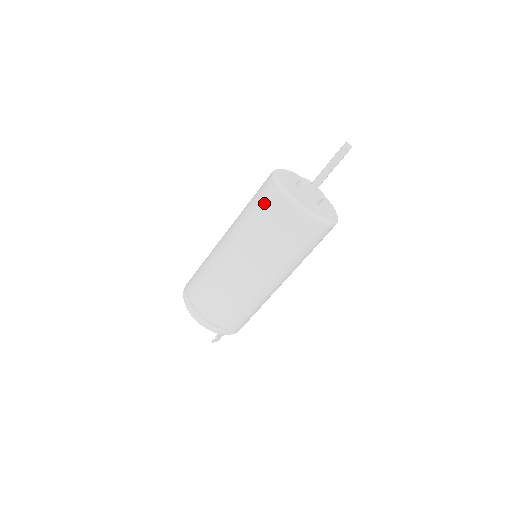
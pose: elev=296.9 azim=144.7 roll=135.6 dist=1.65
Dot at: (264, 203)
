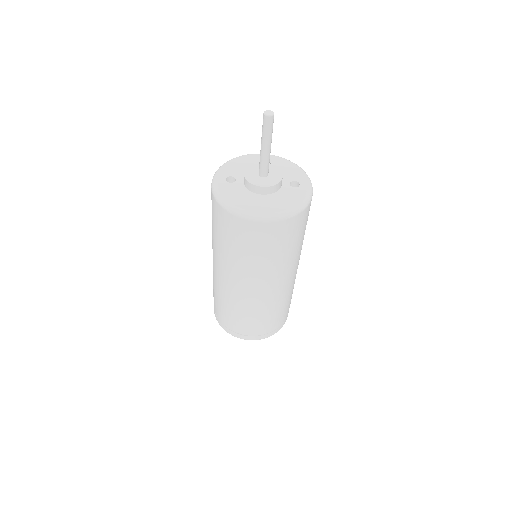
Dot at: (245, 239)
